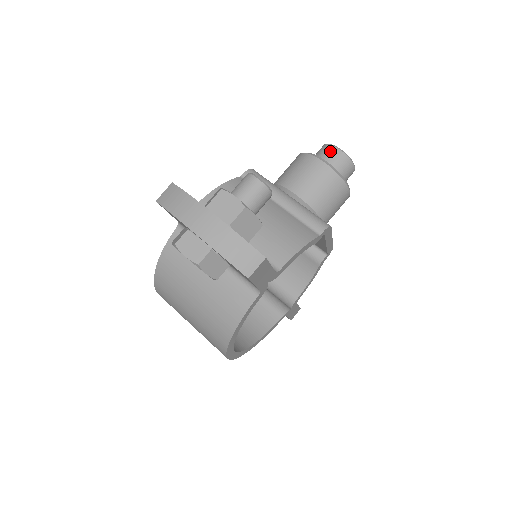
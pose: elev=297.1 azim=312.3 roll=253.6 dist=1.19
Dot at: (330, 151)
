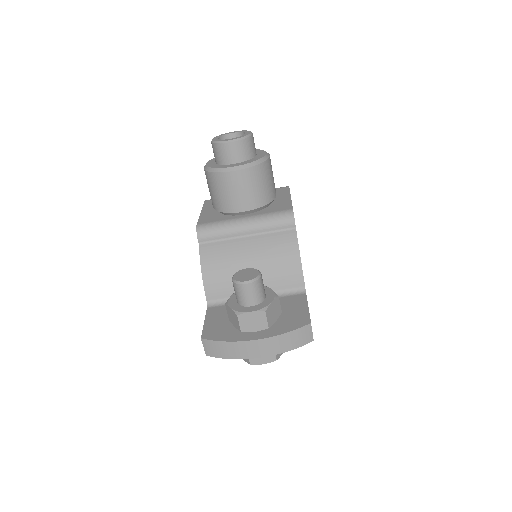
Dot at: (226, 150)
